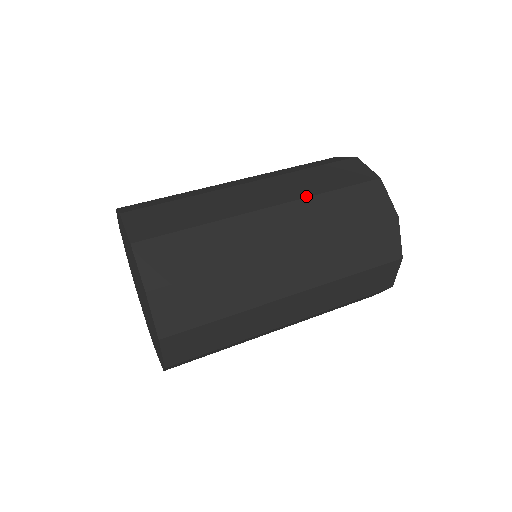
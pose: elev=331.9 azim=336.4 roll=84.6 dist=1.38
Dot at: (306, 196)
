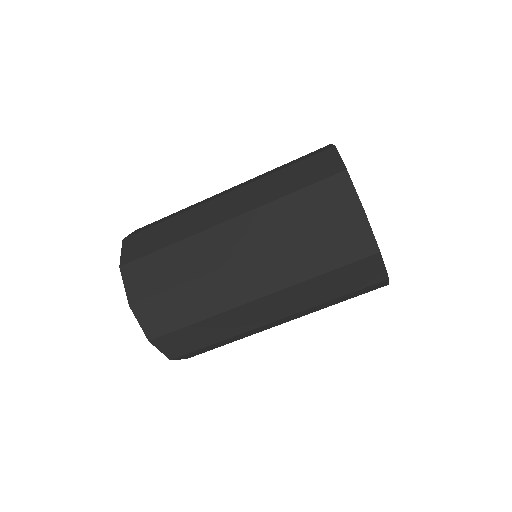
Dot at: (259, 179)
